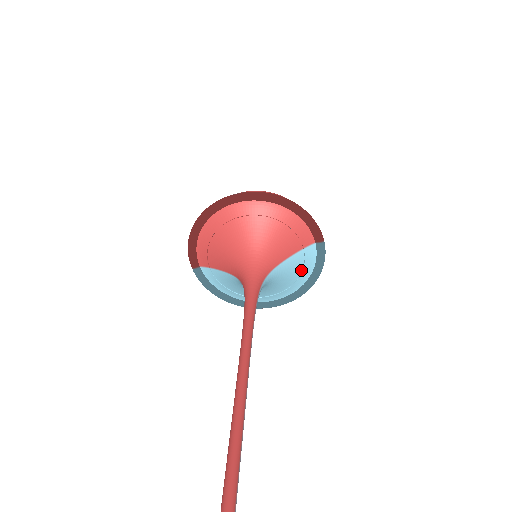
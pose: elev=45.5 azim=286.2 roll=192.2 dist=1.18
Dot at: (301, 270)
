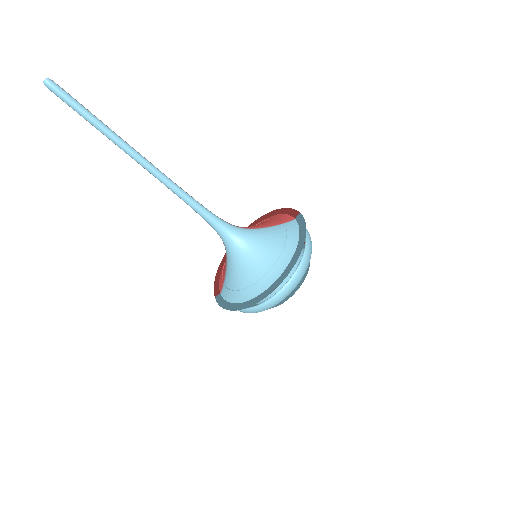
Dot at: (286, 237)
